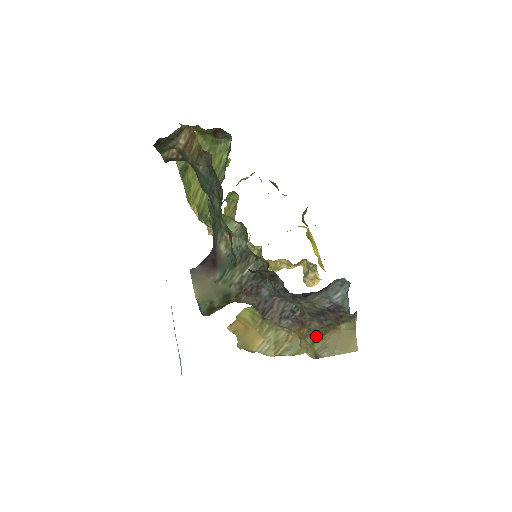
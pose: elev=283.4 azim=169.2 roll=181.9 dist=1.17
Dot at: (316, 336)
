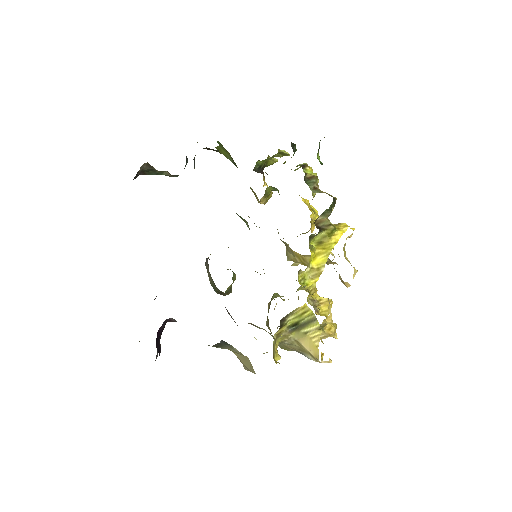
Dot at: occluded
